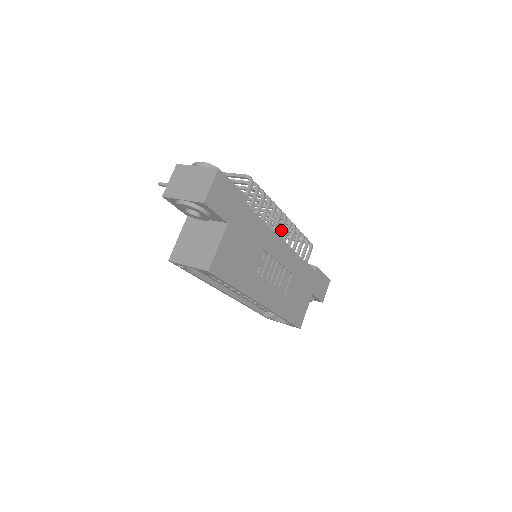
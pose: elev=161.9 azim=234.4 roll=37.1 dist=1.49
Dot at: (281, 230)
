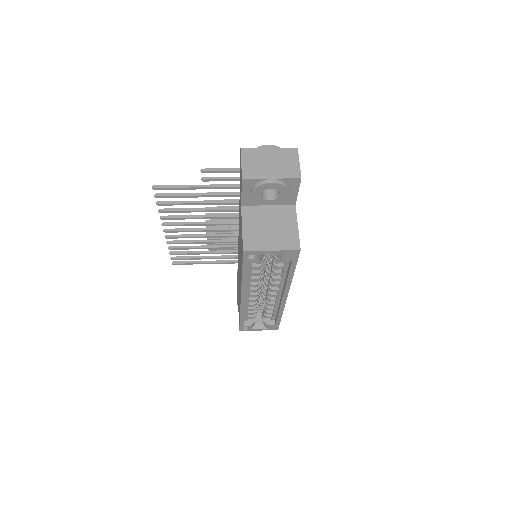
Dot at: occluded
